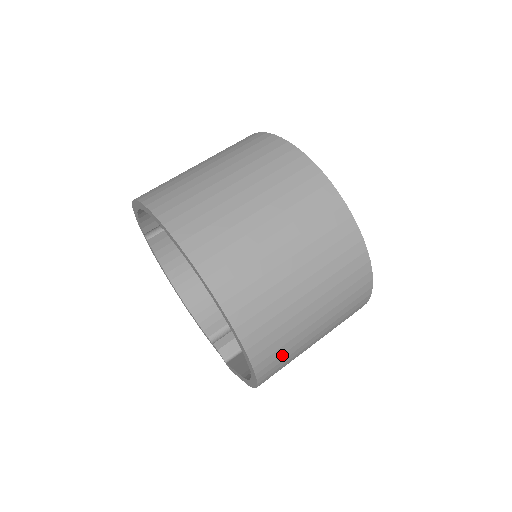
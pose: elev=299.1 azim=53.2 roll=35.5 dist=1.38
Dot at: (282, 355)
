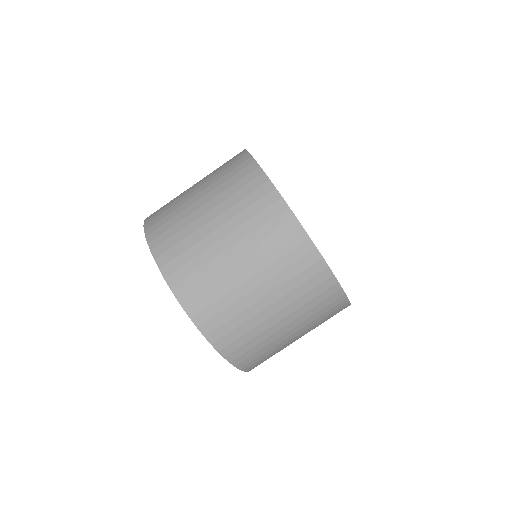
Dot at: occluded
